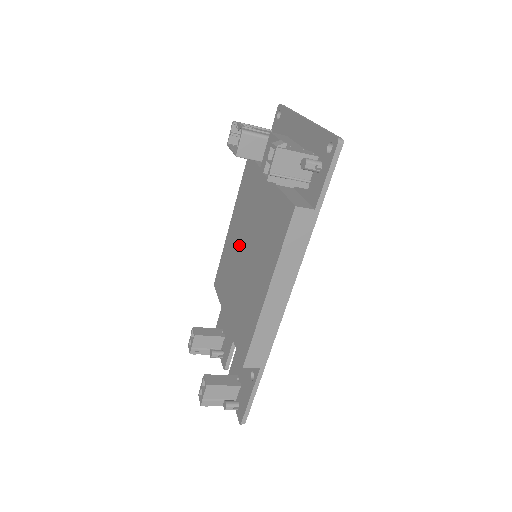
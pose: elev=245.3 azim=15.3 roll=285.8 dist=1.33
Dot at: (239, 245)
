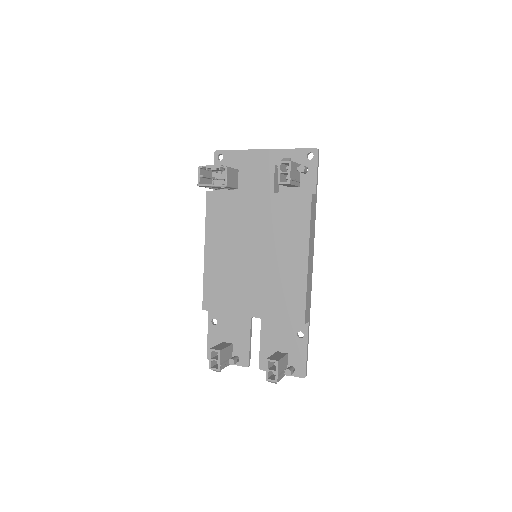
Dot at: (237, 256)
